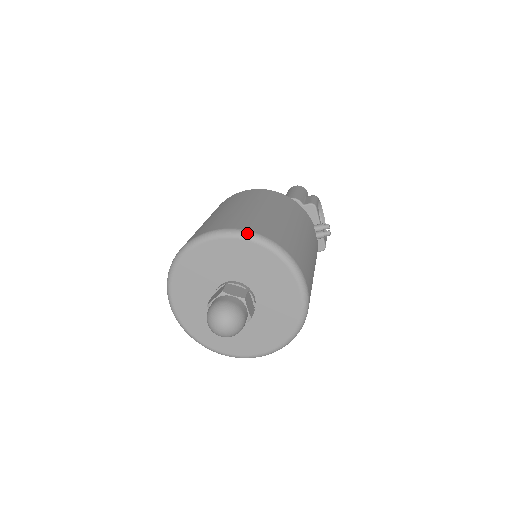
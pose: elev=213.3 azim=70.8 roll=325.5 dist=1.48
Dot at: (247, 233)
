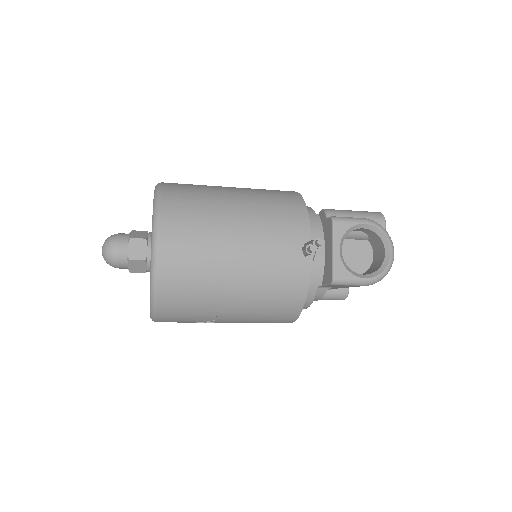
Dot at: (158, 184)
